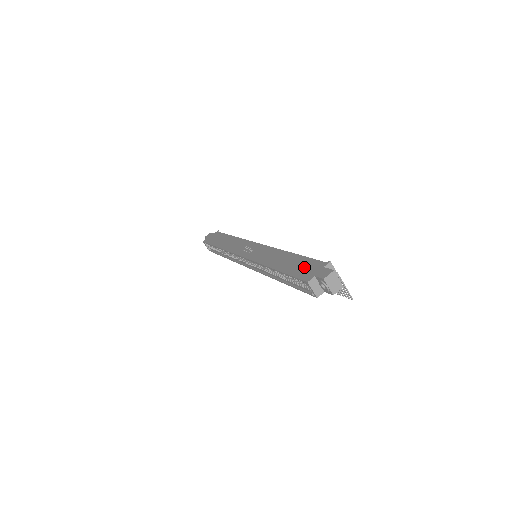
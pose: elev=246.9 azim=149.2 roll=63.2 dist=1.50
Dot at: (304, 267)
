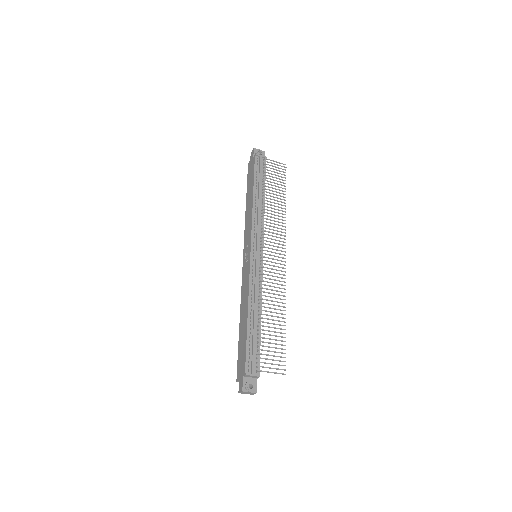
Dot at: (241, 357)
